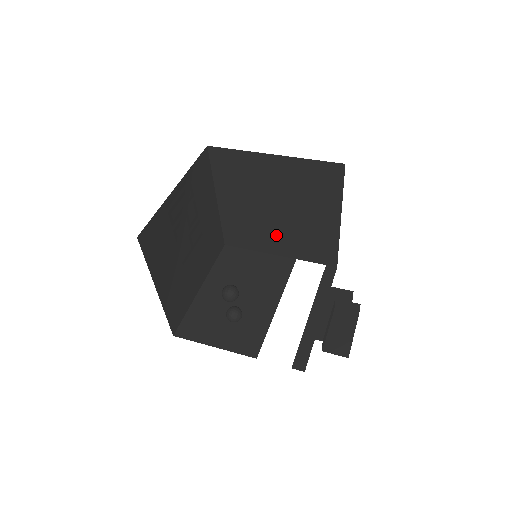
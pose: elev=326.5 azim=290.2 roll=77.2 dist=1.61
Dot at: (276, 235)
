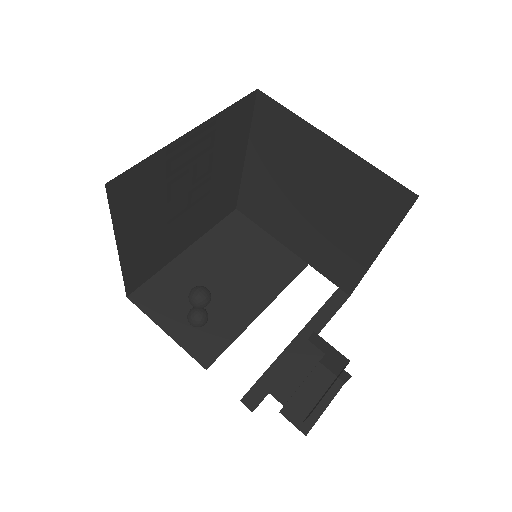
Dot at: (297, 229)
